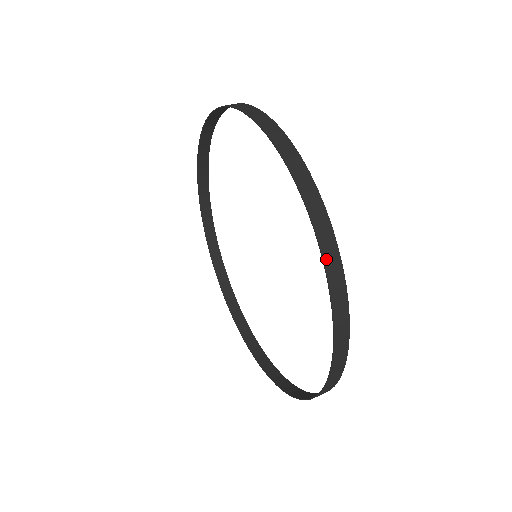
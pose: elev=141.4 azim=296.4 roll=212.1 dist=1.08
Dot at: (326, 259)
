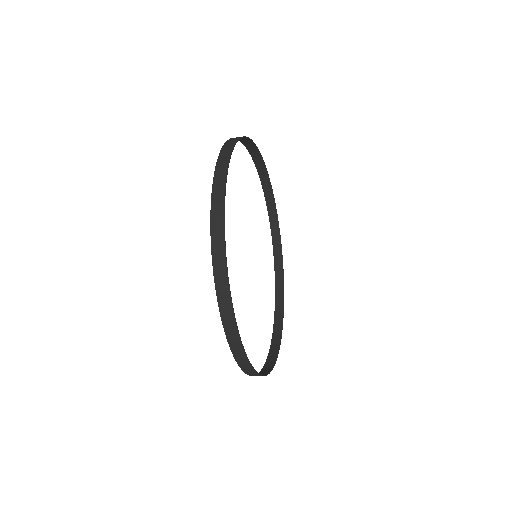
Dot at: (247, 146)
